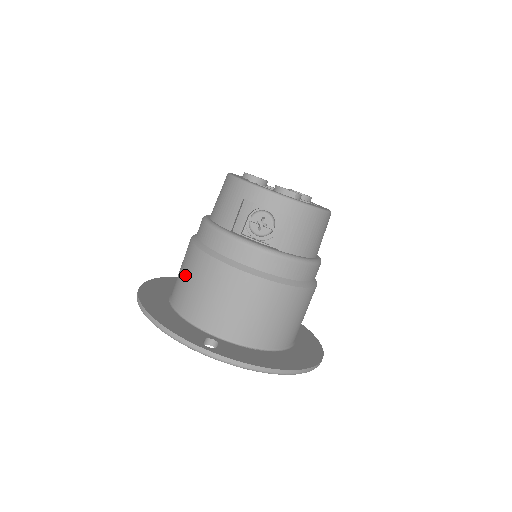
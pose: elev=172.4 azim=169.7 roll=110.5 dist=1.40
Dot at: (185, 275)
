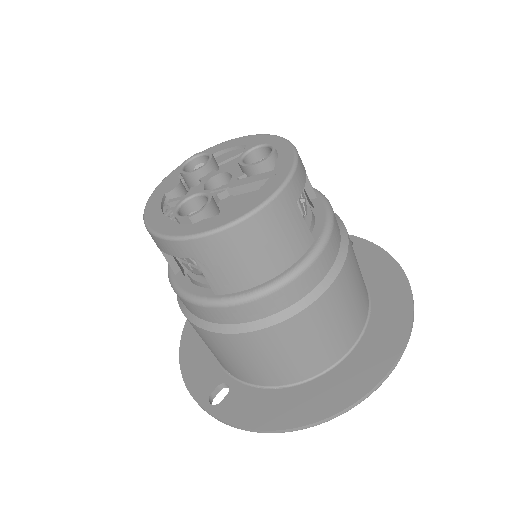
Dot at: occluded
